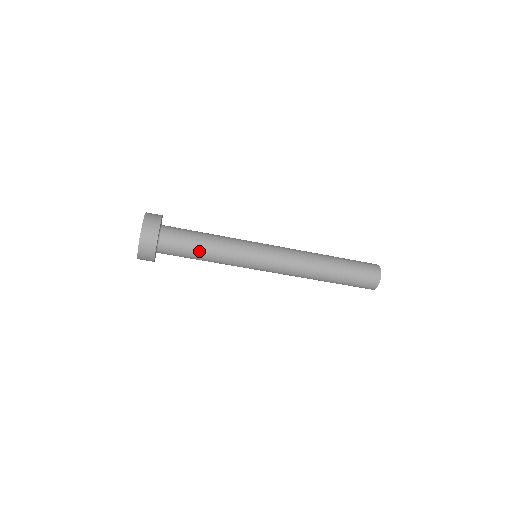
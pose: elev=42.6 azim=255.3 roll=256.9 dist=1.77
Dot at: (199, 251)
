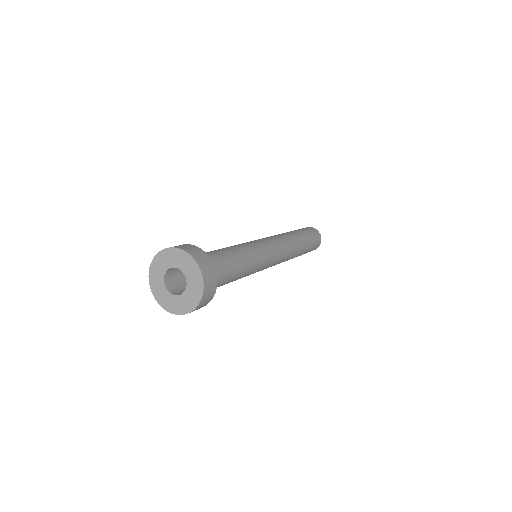
Dot at: (231, 281)
